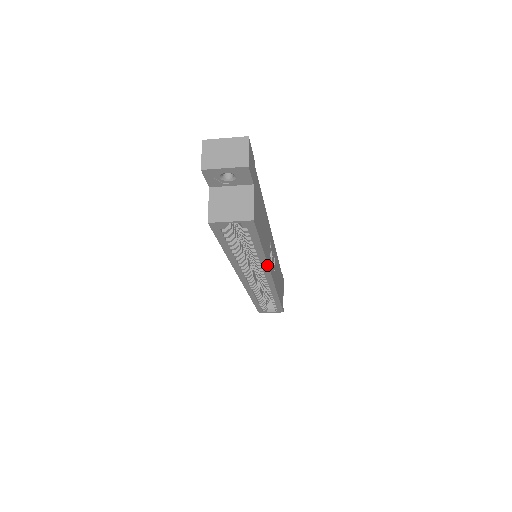
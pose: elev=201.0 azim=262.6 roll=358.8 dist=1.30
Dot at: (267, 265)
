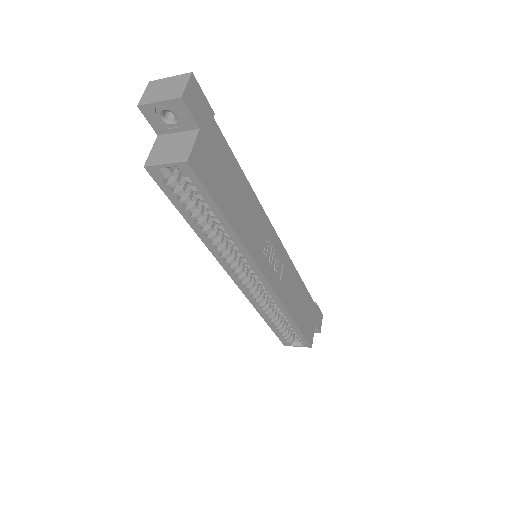
Dot at: (246, 251)
